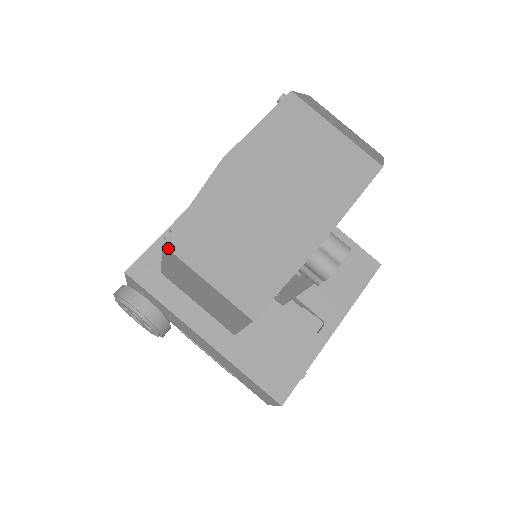
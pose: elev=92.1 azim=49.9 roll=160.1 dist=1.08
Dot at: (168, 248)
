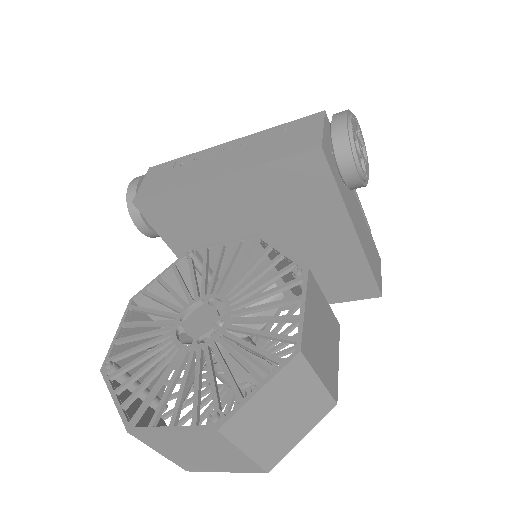
Dot at: (104, 374)
